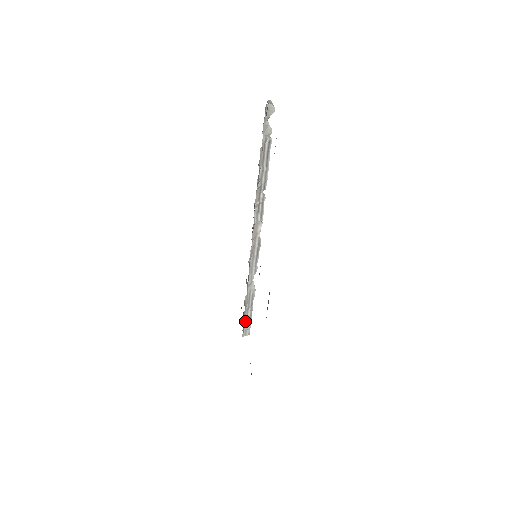
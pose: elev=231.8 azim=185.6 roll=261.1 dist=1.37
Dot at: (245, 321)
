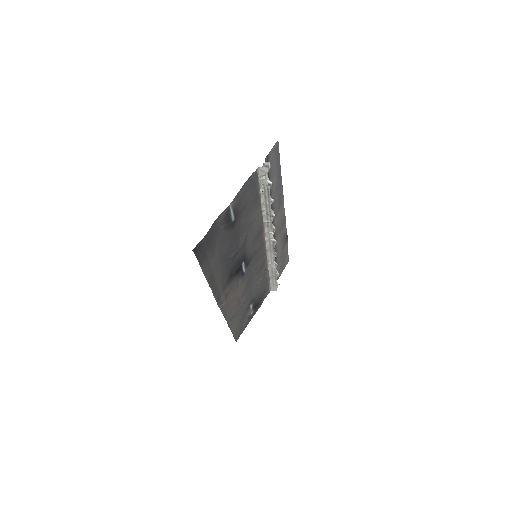
Dot at: (272, 282)
